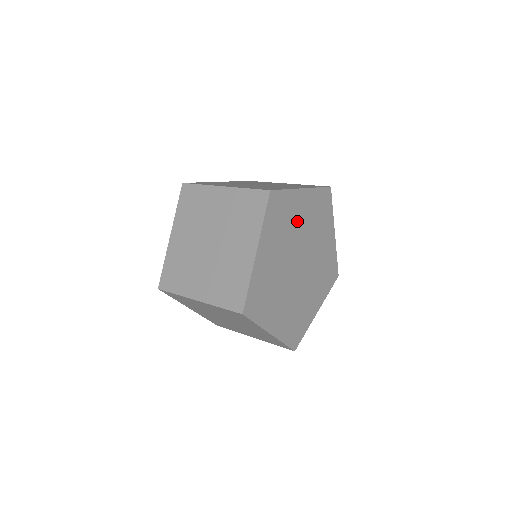
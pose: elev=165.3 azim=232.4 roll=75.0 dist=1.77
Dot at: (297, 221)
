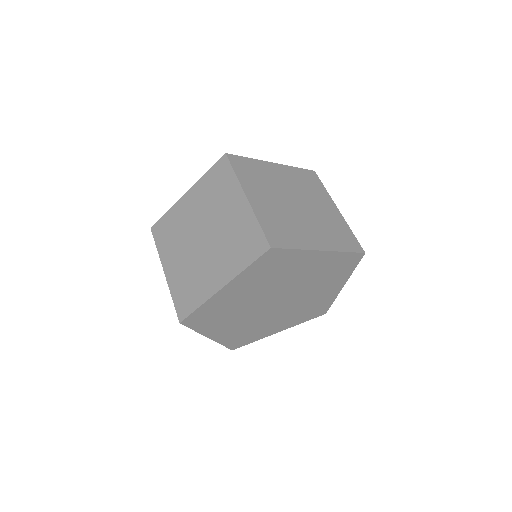
Dot at: (240, 299)
